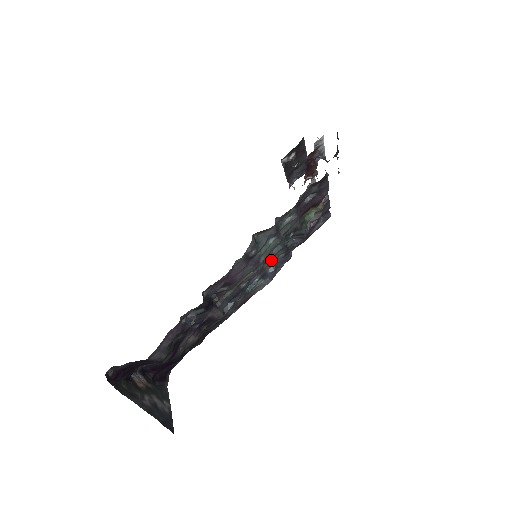
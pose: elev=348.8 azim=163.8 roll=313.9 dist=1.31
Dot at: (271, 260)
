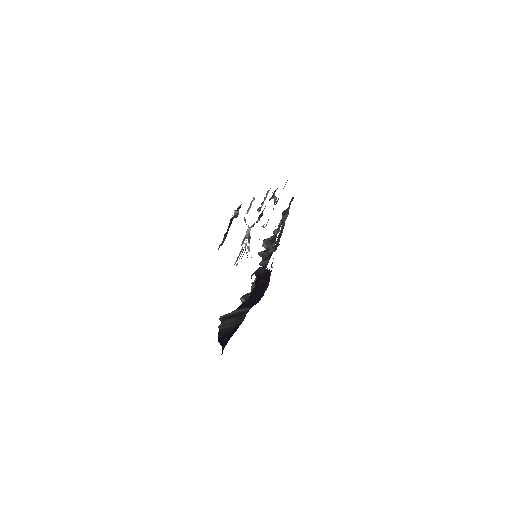
Dot at: occluded
